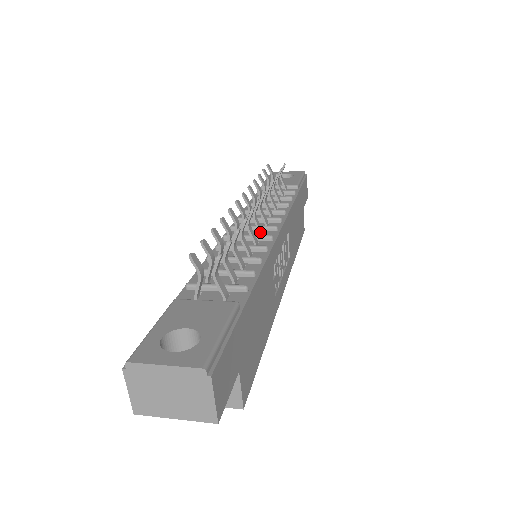
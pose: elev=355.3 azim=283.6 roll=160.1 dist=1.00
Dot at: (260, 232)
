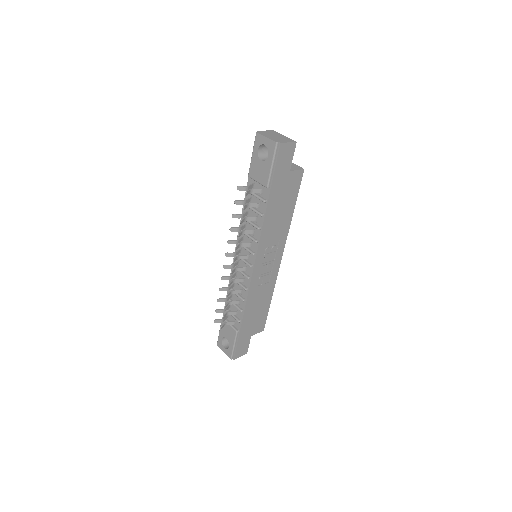
Dot at: (244, 270)
